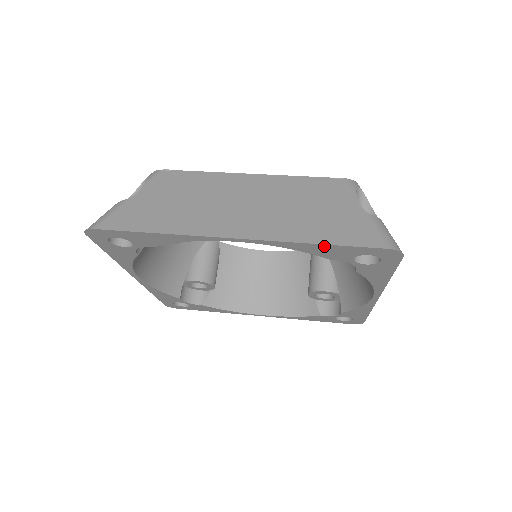
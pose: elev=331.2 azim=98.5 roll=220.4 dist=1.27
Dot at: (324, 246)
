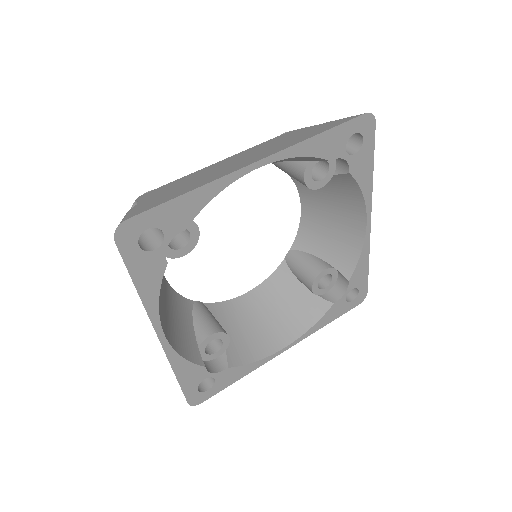
Dot at: (324, 135)
